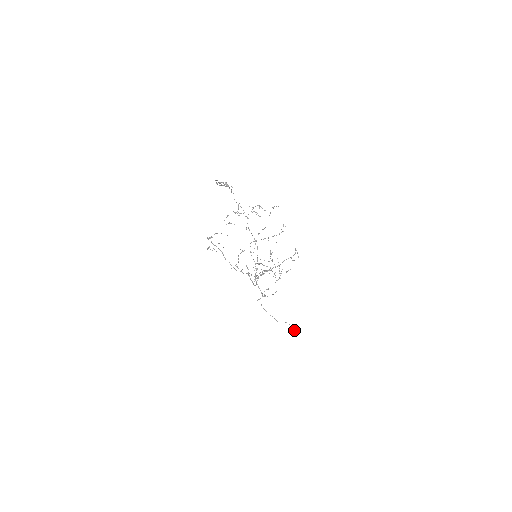
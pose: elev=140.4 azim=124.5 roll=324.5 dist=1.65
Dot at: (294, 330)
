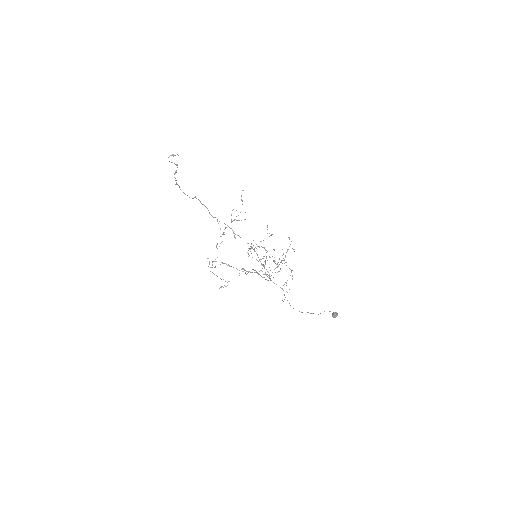
Dot at: (336, 314)
